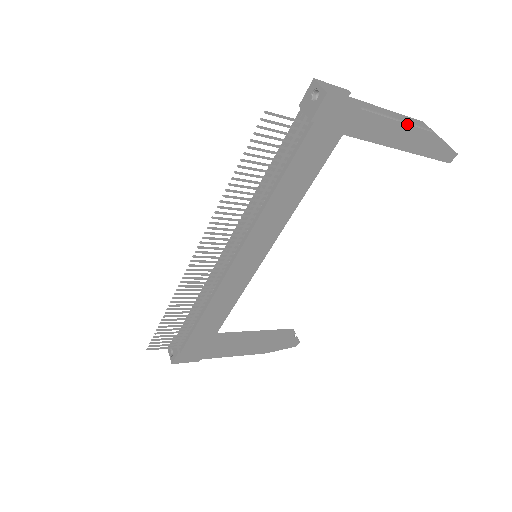
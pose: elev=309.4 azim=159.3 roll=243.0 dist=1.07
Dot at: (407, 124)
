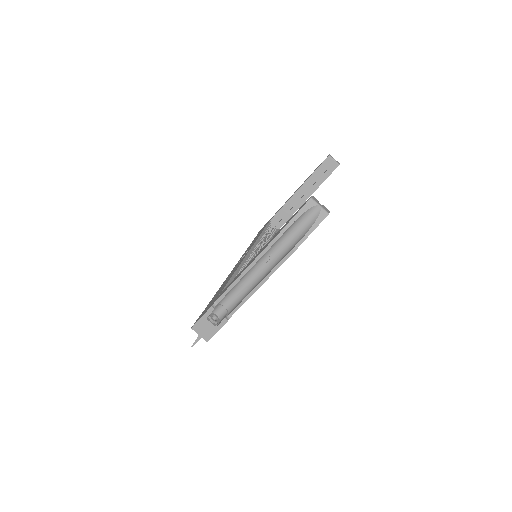
Dot at: (265, 278)
